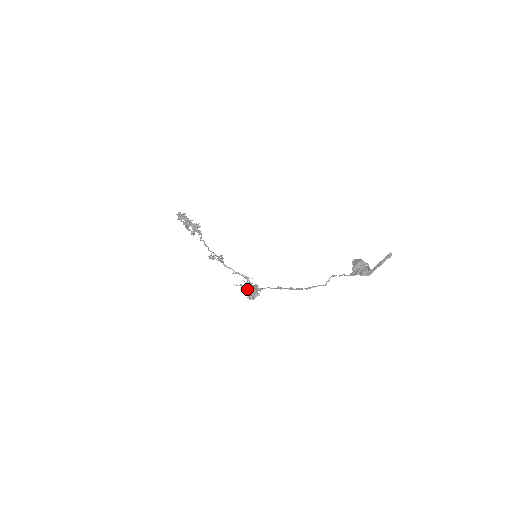
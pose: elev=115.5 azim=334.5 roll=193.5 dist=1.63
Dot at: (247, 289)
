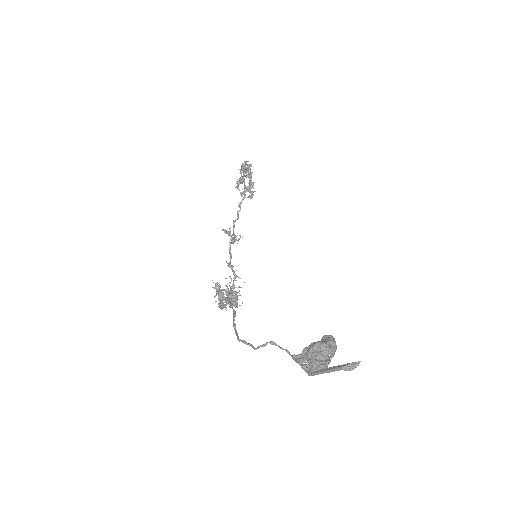
Dot at: (218, 293)
